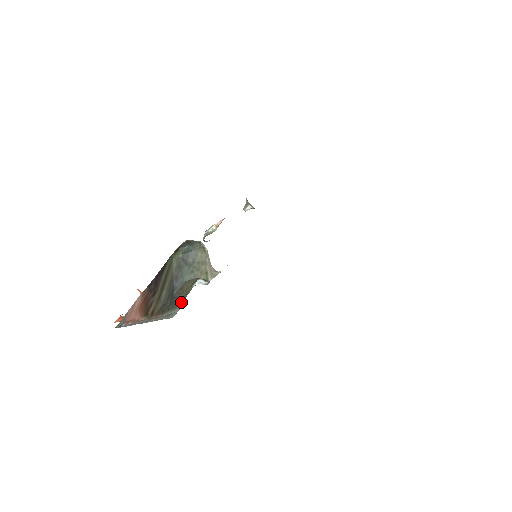
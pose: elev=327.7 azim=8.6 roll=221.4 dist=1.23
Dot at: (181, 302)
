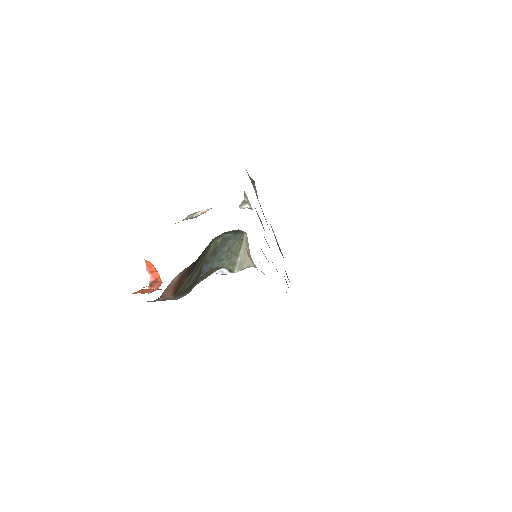
Dot at: (194, 286)
